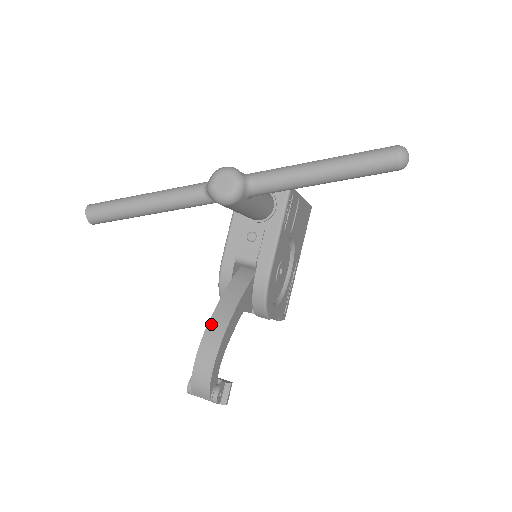
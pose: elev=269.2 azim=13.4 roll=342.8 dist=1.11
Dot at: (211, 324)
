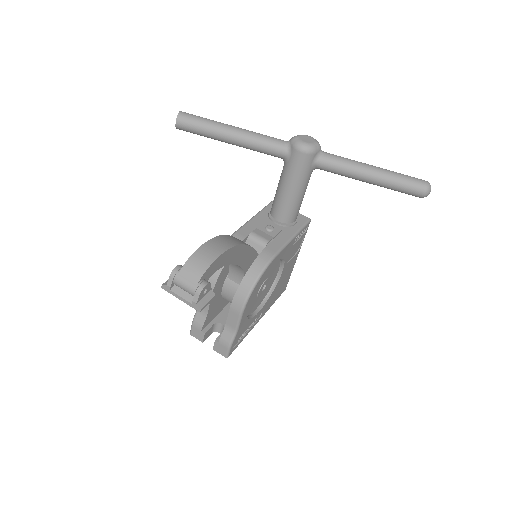
Dot at: (227, 236)
